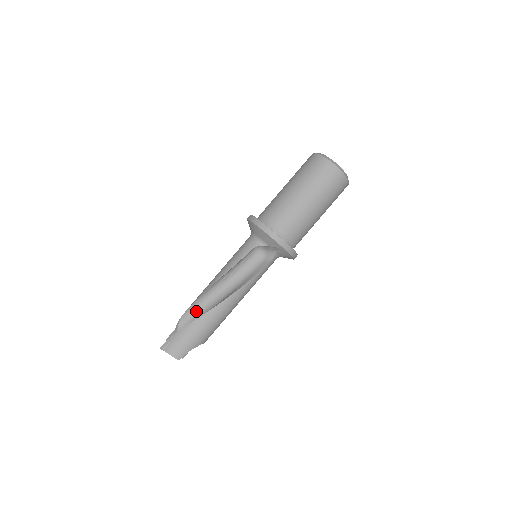
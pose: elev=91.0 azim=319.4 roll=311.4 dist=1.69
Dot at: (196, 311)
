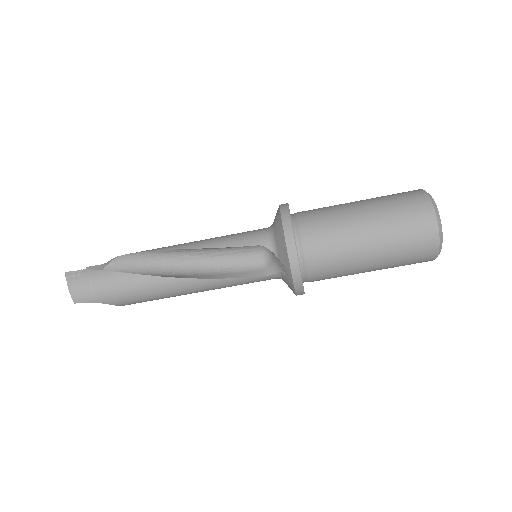
Dot at: (140, 263)
